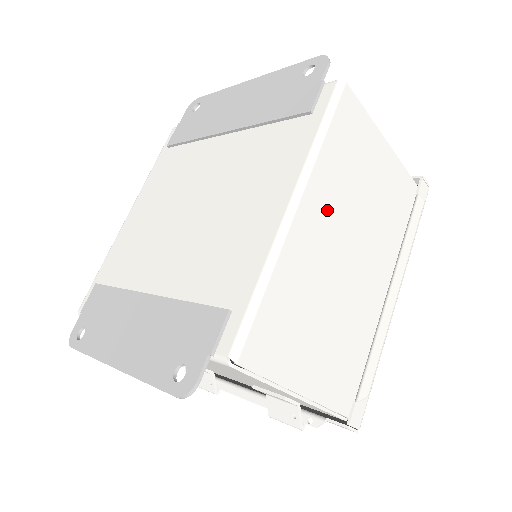
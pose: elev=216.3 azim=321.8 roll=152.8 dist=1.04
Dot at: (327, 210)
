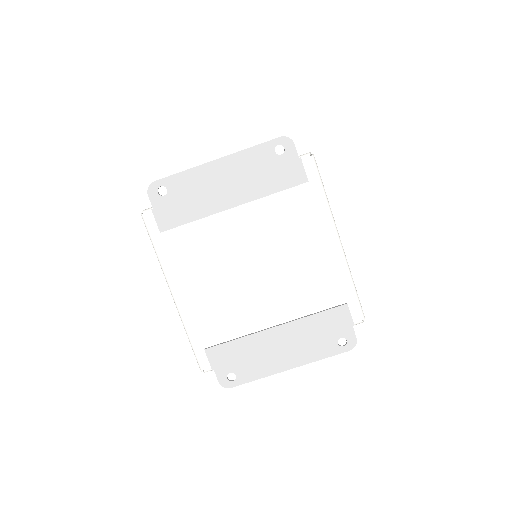
Dot at: occluded
